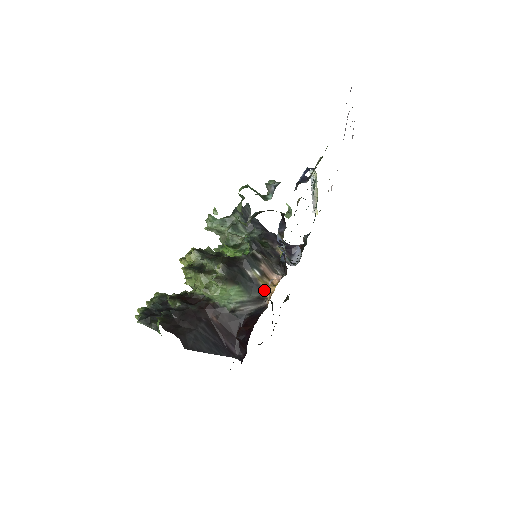
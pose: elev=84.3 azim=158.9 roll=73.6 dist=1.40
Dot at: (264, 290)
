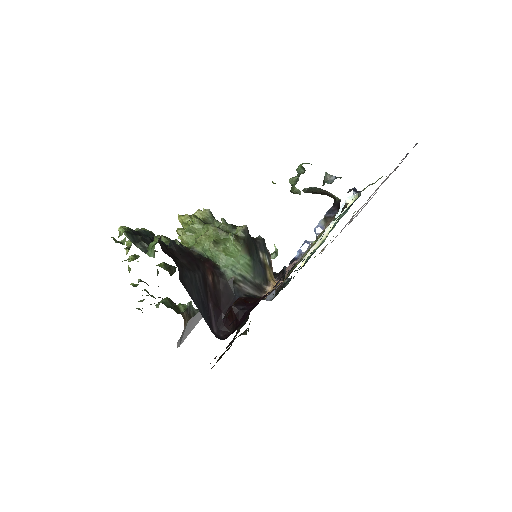
Dot at: (268, 280)
